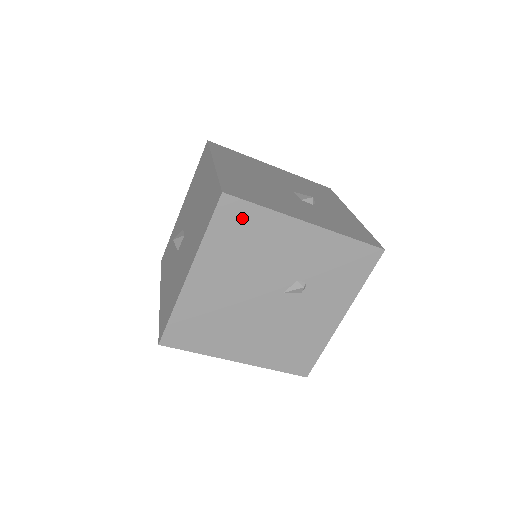
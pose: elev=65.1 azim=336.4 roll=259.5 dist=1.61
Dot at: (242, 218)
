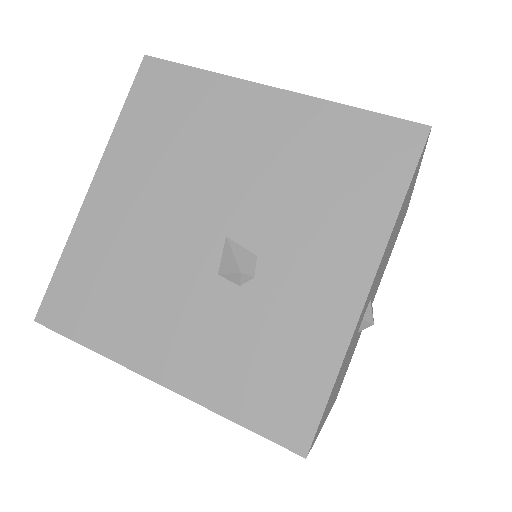
Dot at: occluded
